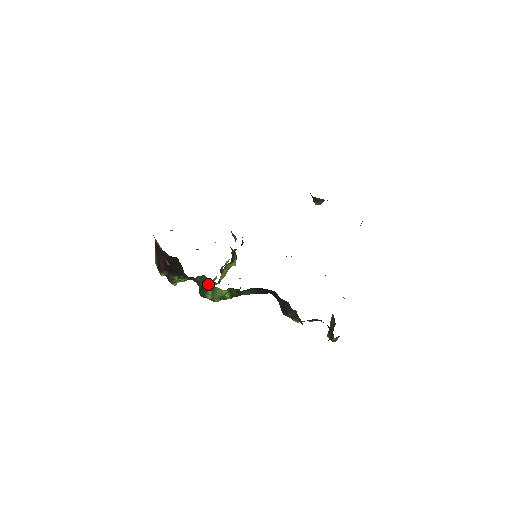
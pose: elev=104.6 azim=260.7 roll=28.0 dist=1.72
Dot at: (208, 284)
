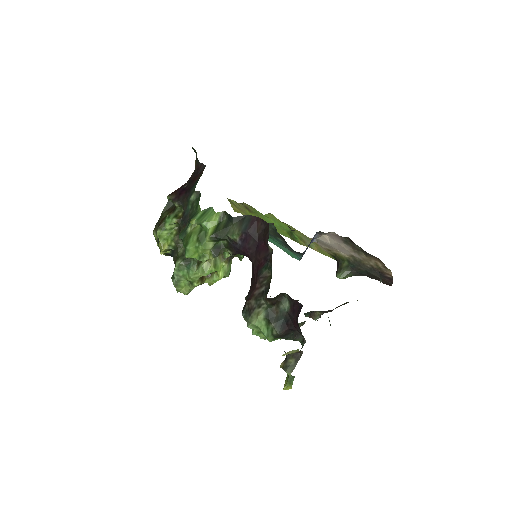
Dot at: (182, 270)
